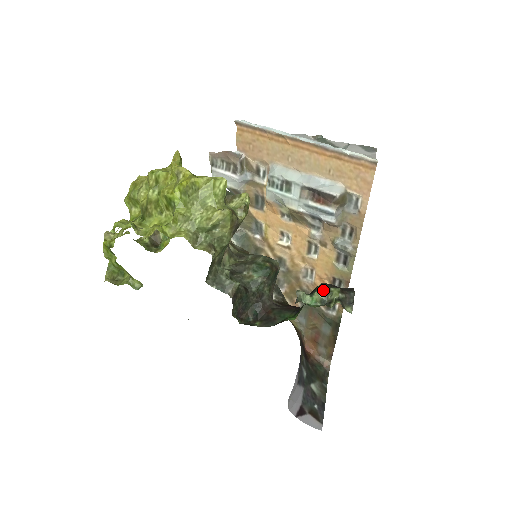
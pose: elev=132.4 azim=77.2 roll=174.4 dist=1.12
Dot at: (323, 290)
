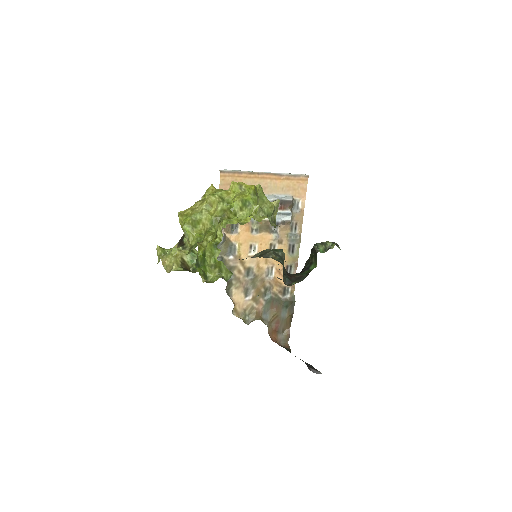
Dot at: (321, 244)
